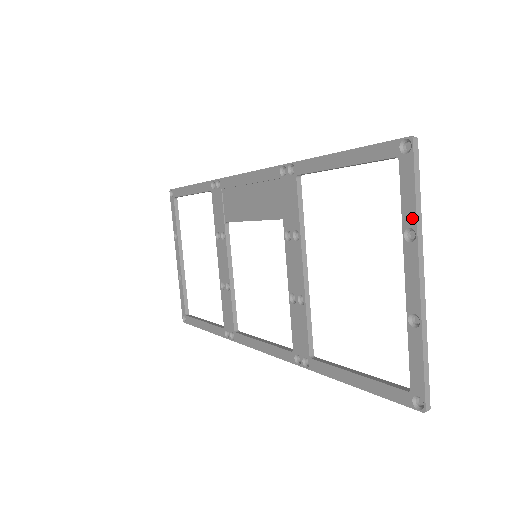
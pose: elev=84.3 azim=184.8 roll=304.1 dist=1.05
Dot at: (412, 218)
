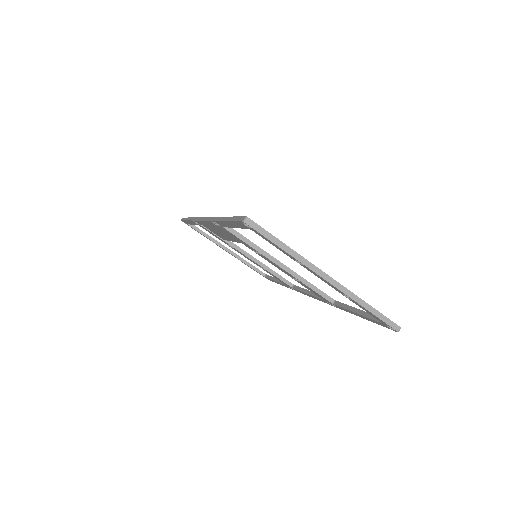
Dot at: (290, 256)
